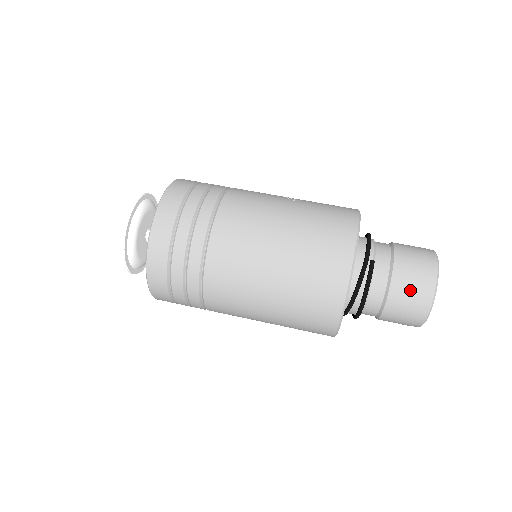
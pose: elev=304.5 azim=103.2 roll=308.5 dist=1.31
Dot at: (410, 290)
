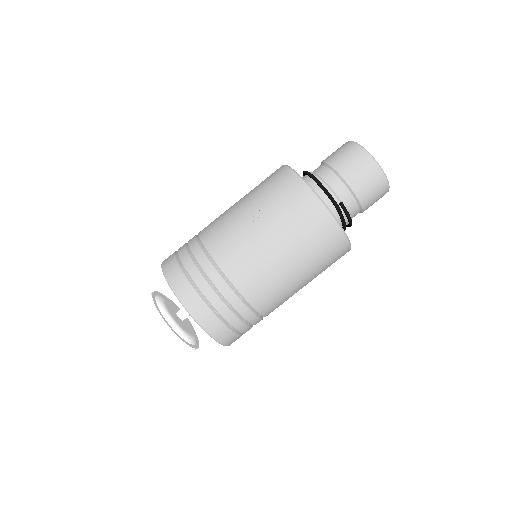
Dot at: (373, 194)
